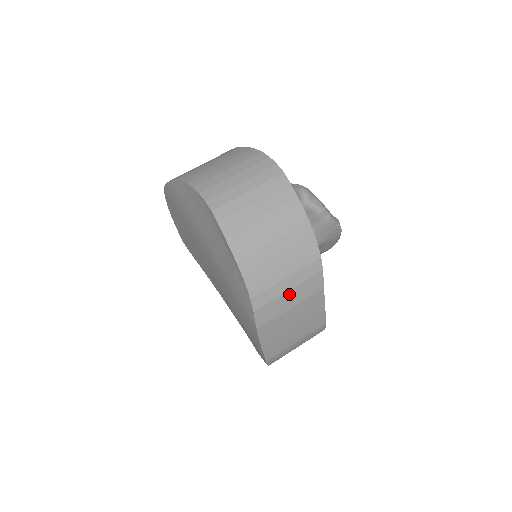
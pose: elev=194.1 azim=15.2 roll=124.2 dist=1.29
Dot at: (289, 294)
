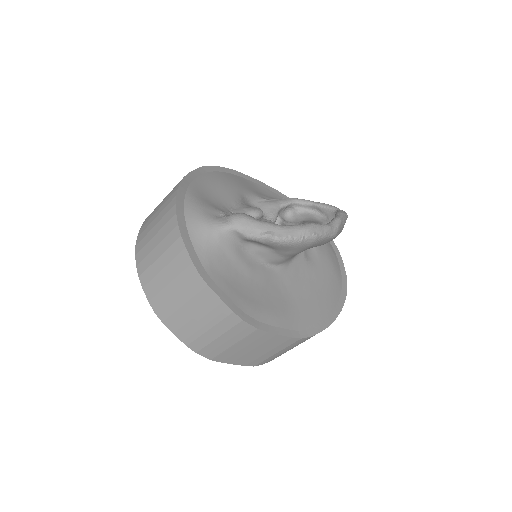
Dot at: (221, 339)
